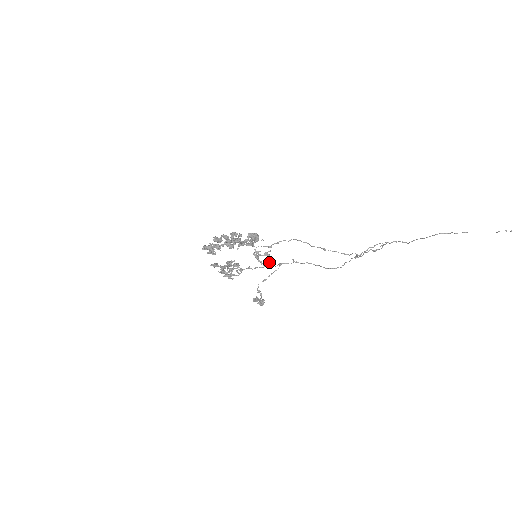
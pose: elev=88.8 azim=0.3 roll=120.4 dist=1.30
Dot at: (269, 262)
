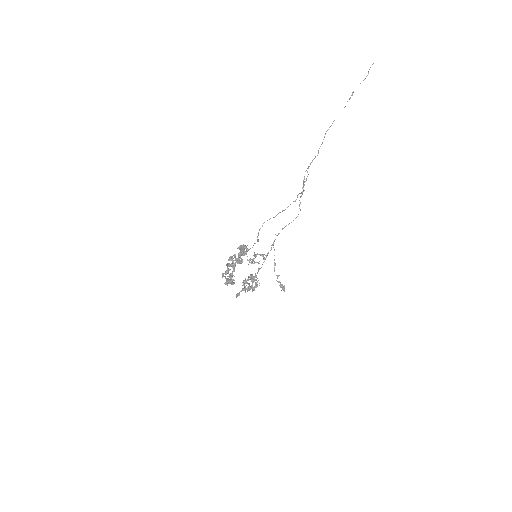
Dot at: (263, 256)
